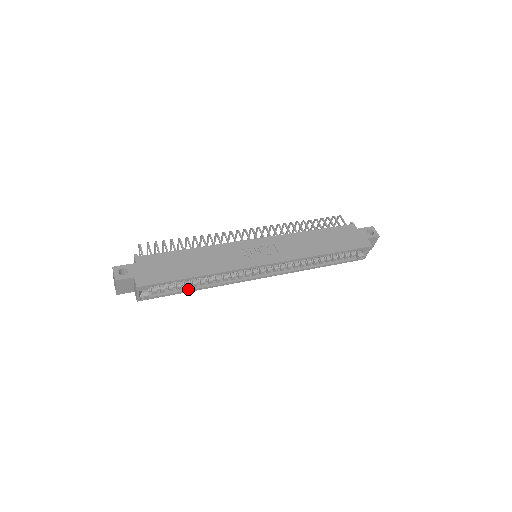
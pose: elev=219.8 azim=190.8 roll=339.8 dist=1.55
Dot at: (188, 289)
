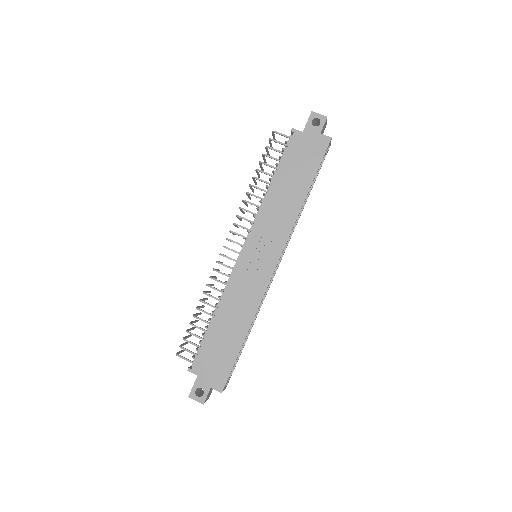
Dot at: (245, 340)
